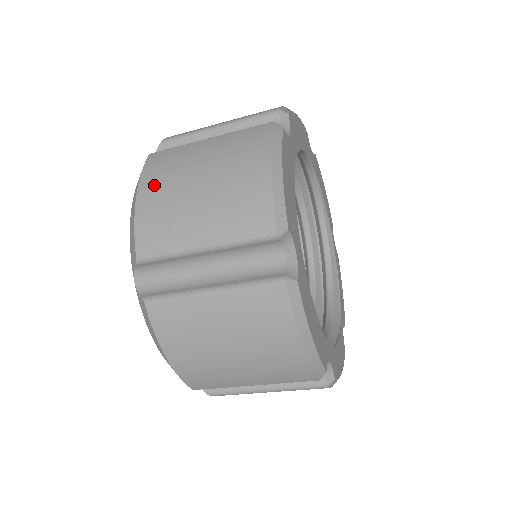
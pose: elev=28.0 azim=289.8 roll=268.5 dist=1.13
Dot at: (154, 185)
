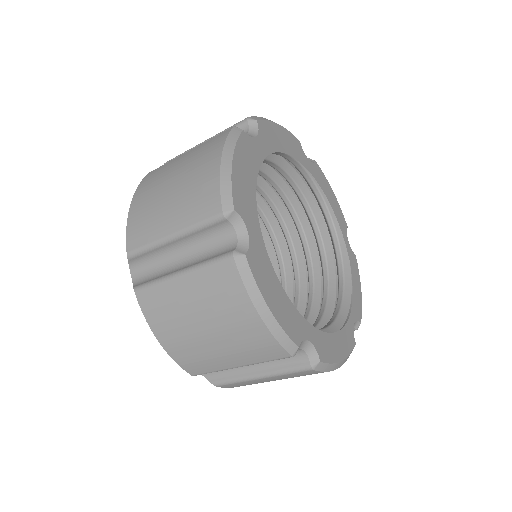
Dot at: (143, 194)
